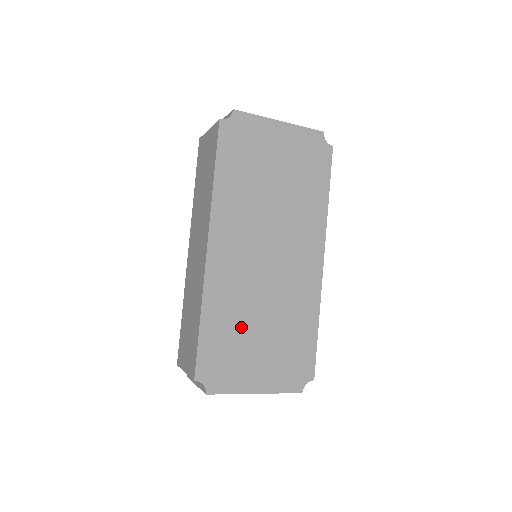
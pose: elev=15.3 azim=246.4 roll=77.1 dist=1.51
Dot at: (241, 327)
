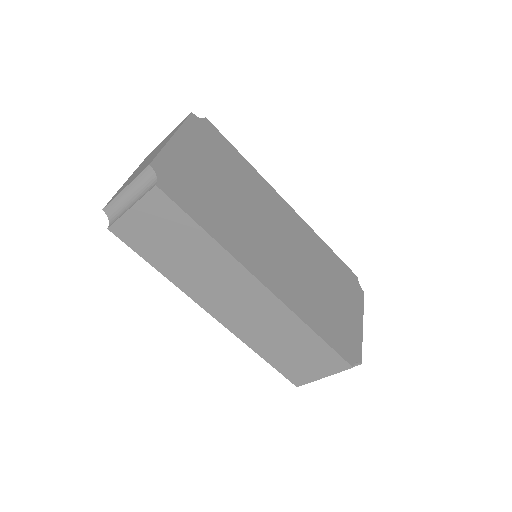
Dot at: (324, 304)
